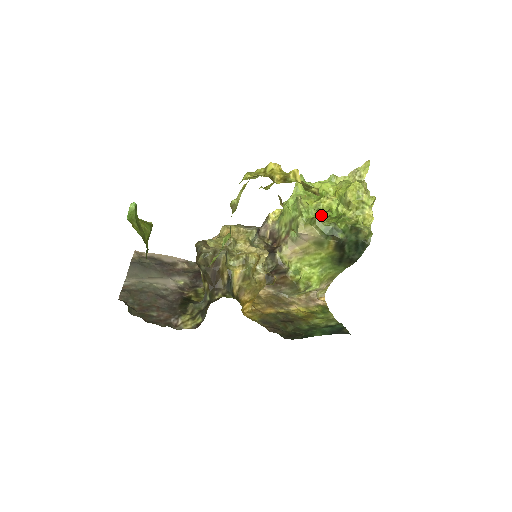
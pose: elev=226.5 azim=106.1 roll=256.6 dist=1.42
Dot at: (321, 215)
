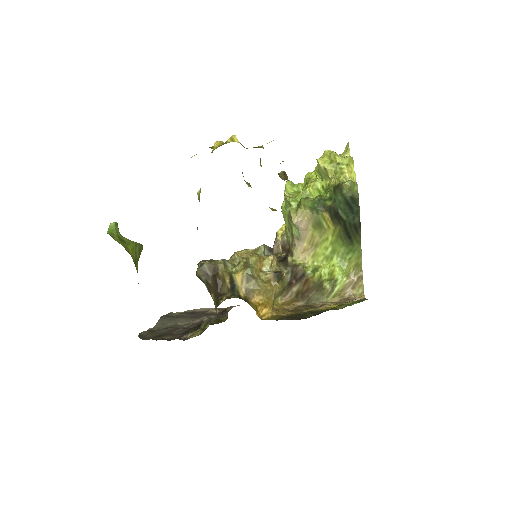
Dot at: (284, 176)
